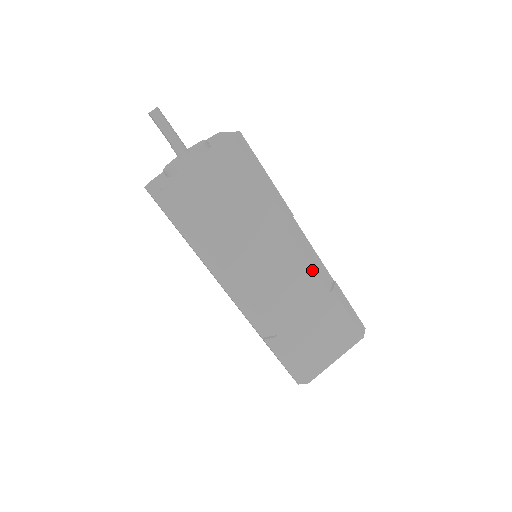
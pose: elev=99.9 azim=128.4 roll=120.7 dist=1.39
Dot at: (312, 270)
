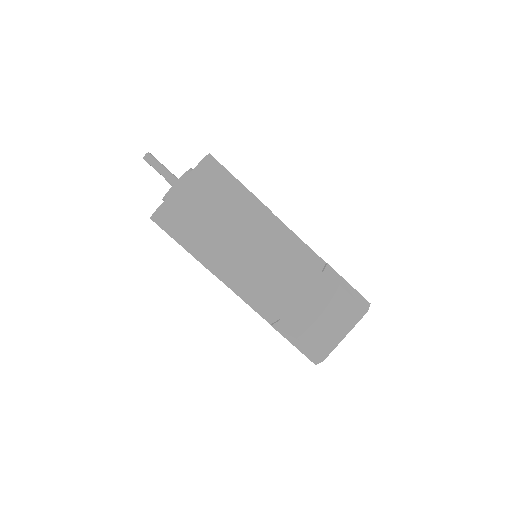
Dot at: (299, 255)
